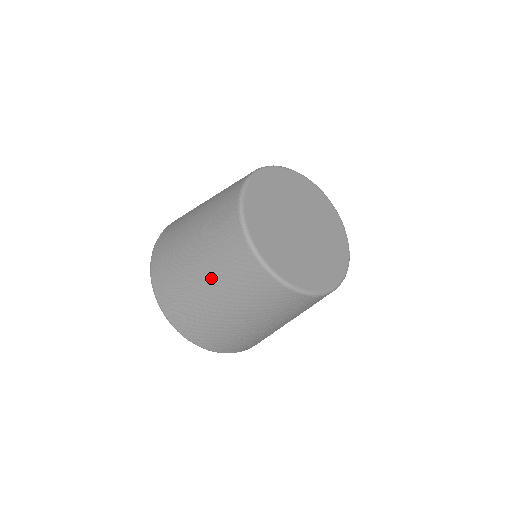
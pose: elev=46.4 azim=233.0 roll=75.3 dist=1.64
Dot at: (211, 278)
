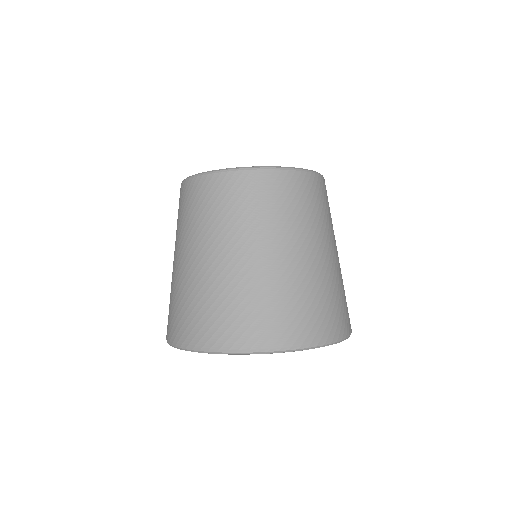
Dot at: (195, 243)
